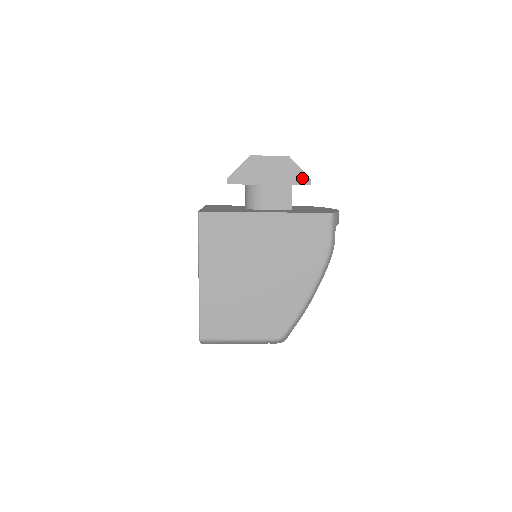
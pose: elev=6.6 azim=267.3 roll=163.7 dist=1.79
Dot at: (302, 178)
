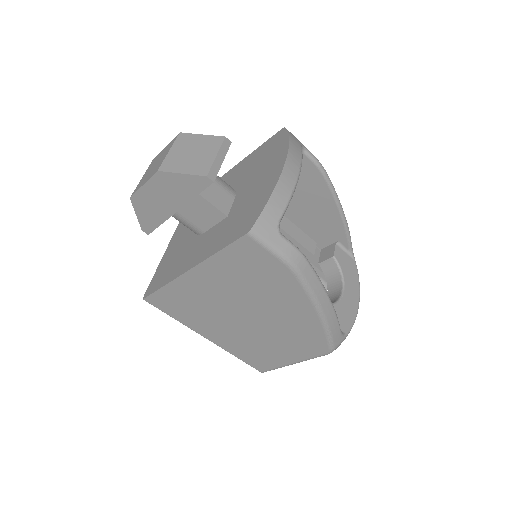
Dot at: (197, 182)
